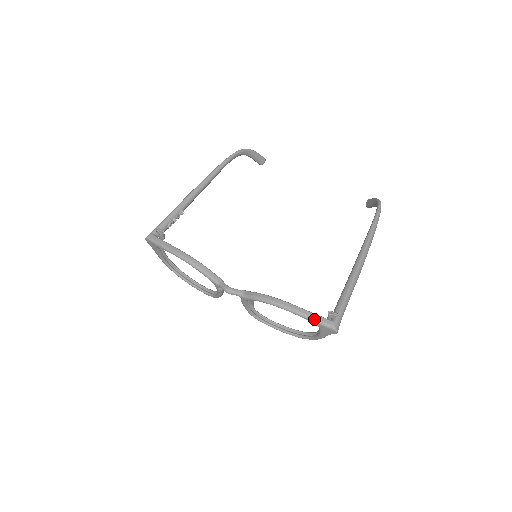
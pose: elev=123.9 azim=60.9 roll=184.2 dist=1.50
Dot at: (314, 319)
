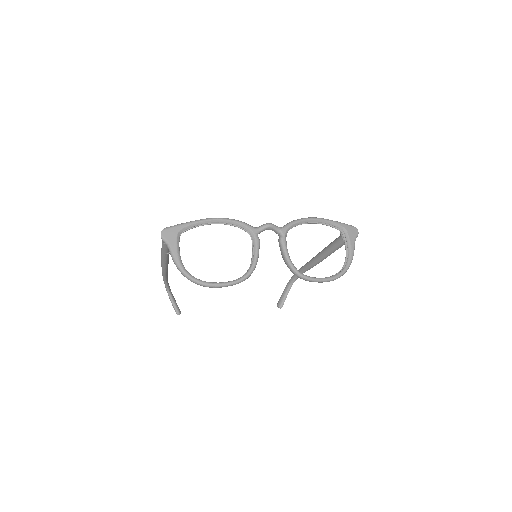
Dot at: (339, 222)
